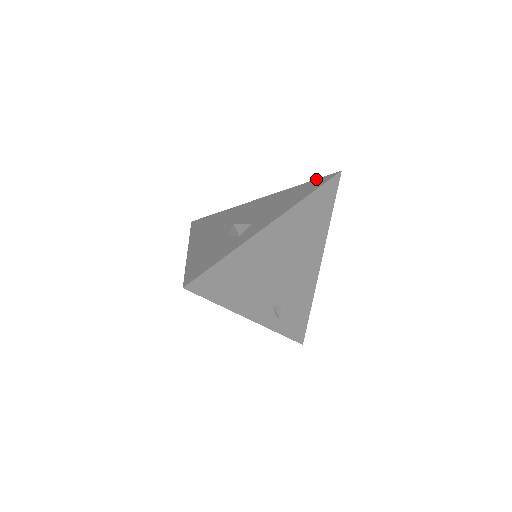
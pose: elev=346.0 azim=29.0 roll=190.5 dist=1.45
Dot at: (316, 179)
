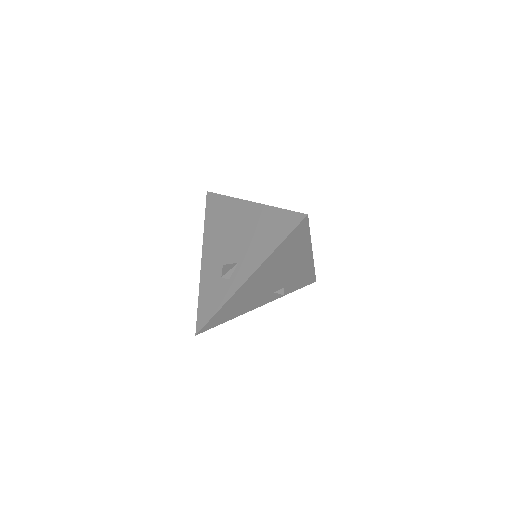
Dot at: (289, 211)
